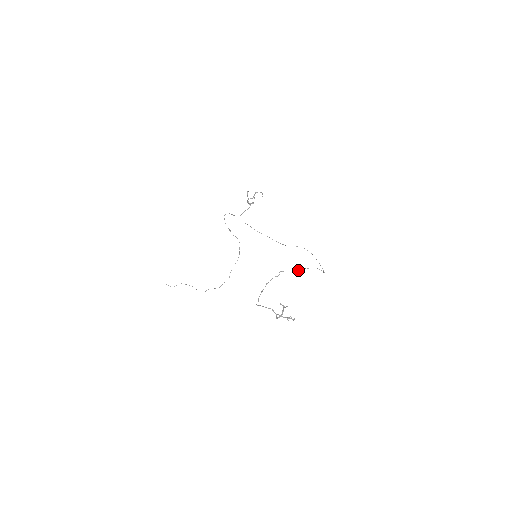
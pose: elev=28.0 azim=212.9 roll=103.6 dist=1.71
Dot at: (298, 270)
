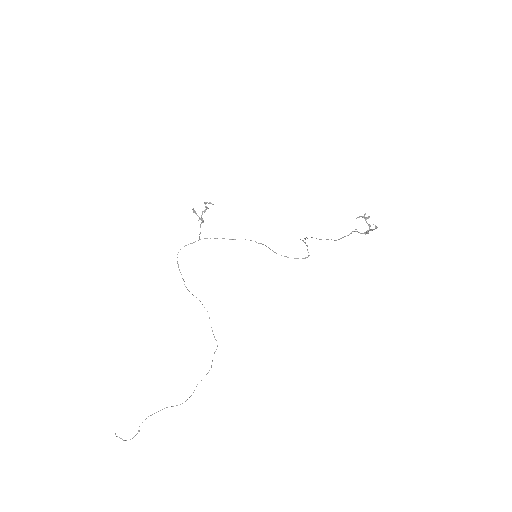
Dot at: (304, 242)
